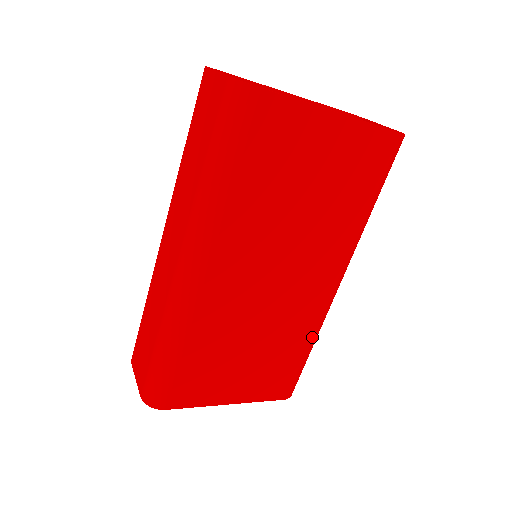
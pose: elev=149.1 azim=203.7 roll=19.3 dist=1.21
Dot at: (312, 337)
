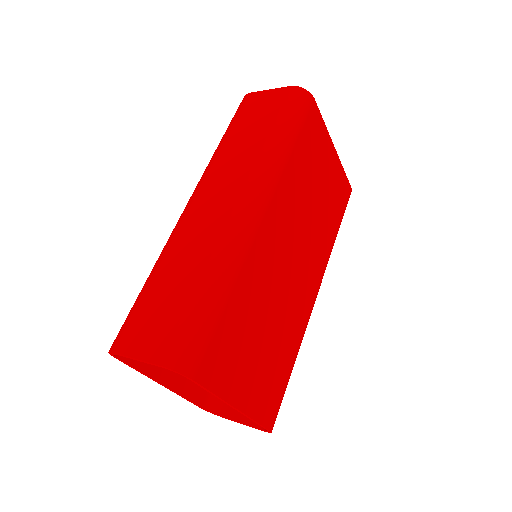
Dot at: (298, 349)
